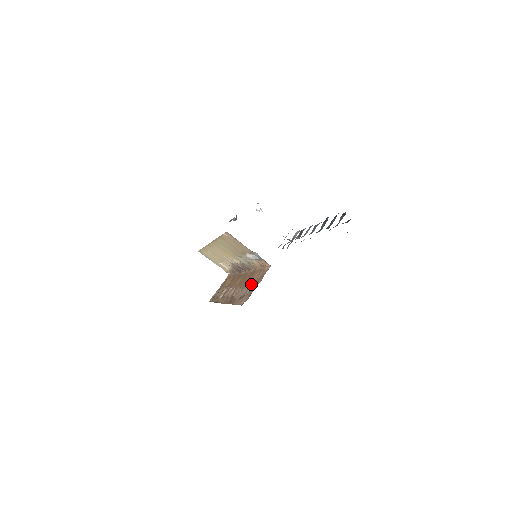
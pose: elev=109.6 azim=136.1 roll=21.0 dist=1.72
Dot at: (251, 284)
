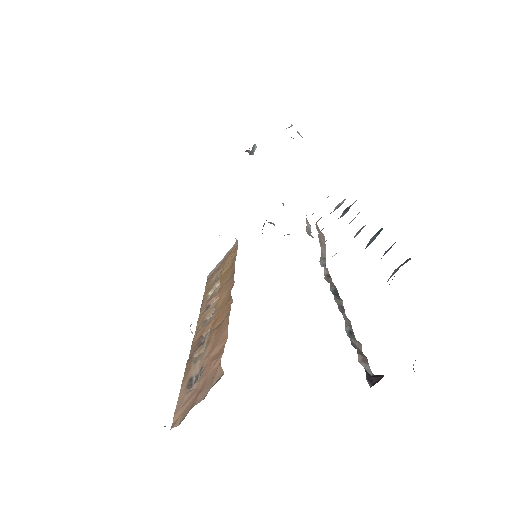
Dot at: (204, 368)
